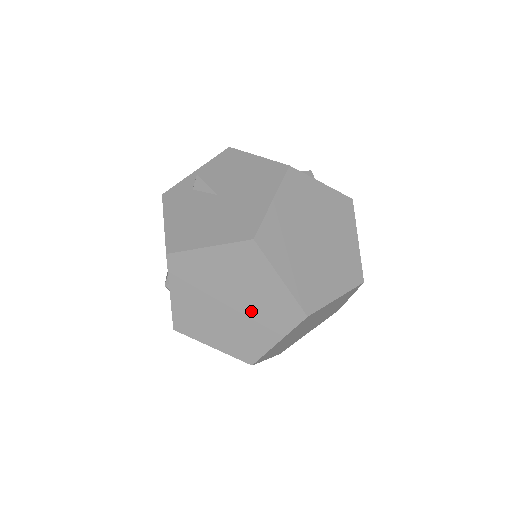
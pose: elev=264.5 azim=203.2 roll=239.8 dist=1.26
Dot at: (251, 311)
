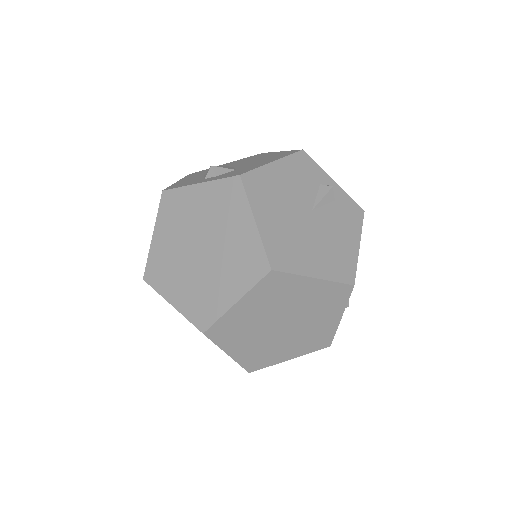
Dot at: occluded
